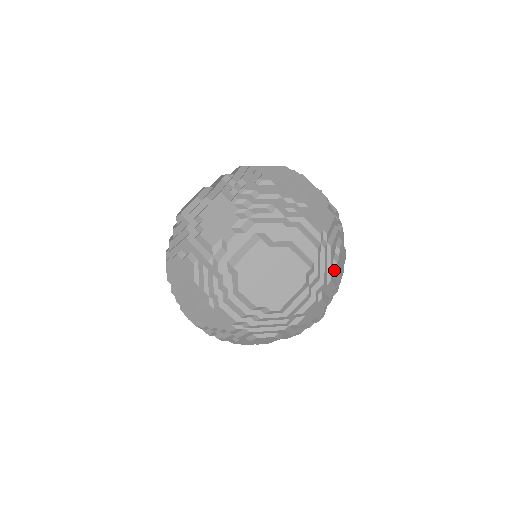
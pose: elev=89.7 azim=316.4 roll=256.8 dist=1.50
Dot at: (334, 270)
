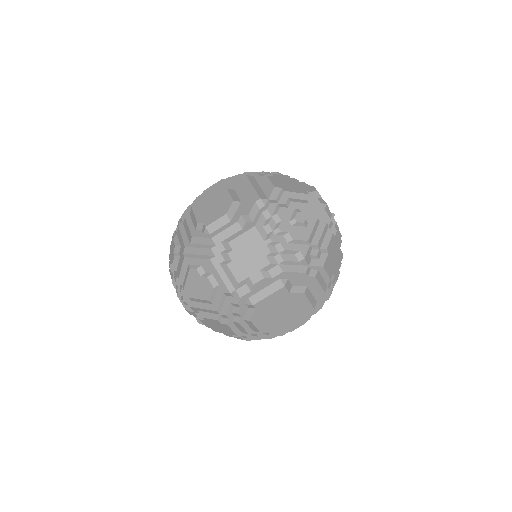
Dot at: (326, 299)
